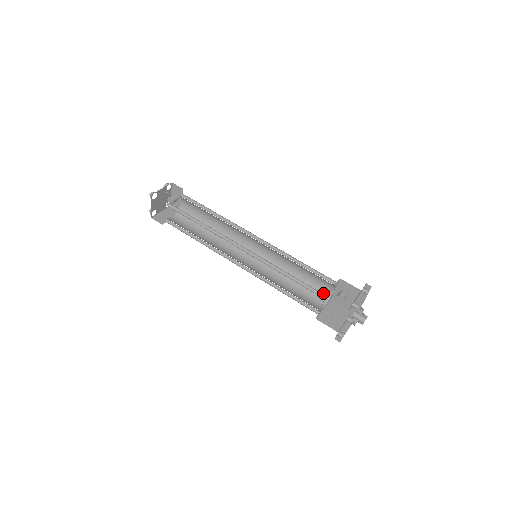
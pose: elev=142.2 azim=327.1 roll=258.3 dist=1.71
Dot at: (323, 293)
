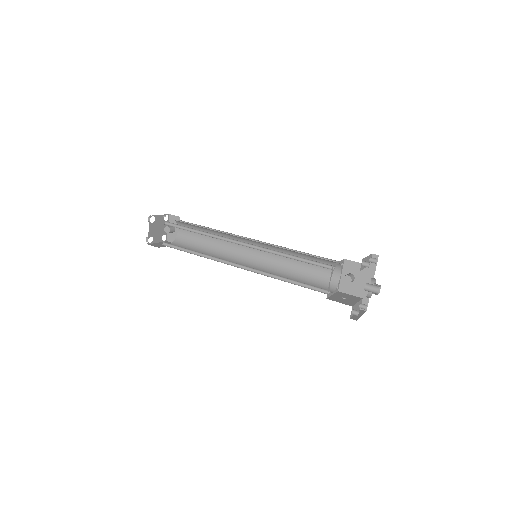
Dot at: occluded
